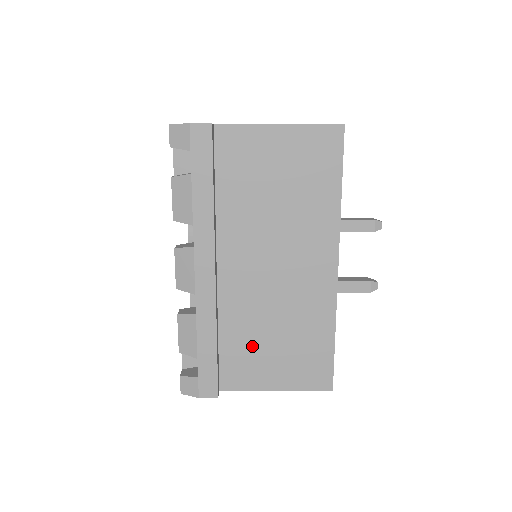
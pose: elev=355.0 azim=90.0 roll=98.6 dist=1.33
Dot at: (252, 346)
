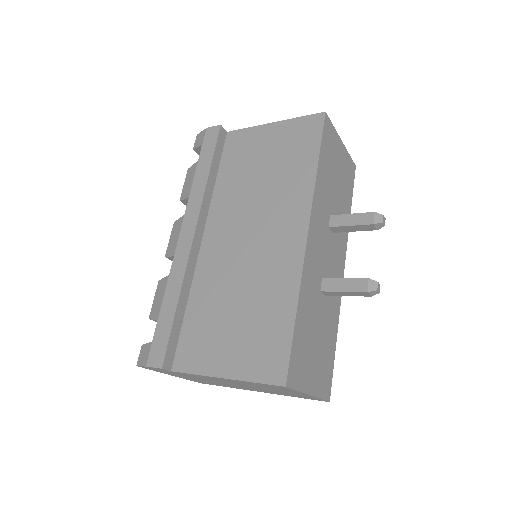
Dot at: (212, 319)
